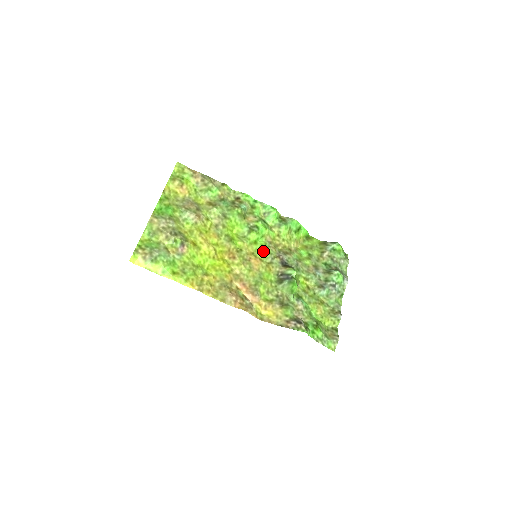
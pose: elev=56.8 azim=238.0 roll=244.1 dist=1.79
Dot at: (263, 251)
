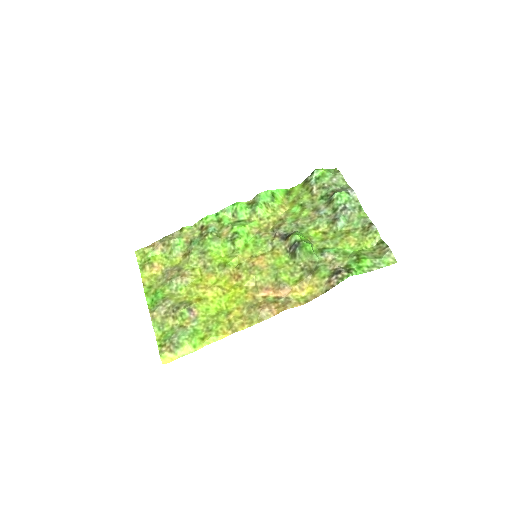
Dot at: (259, 246)
